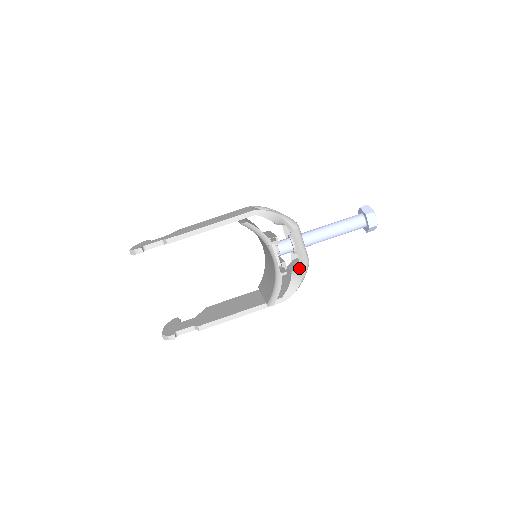
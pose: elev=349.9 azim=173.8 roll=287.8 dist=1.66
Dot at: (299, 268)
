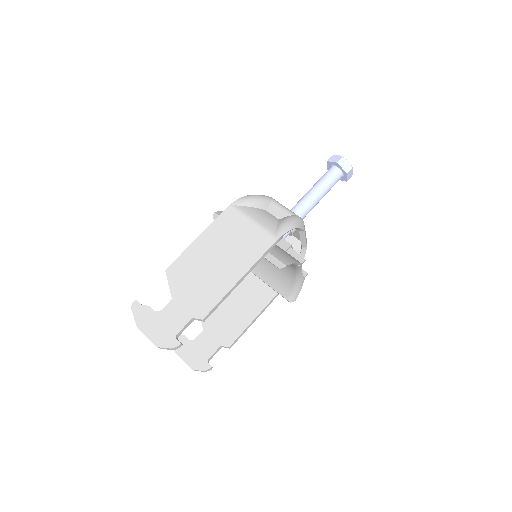
Dot at: (298, 249)
